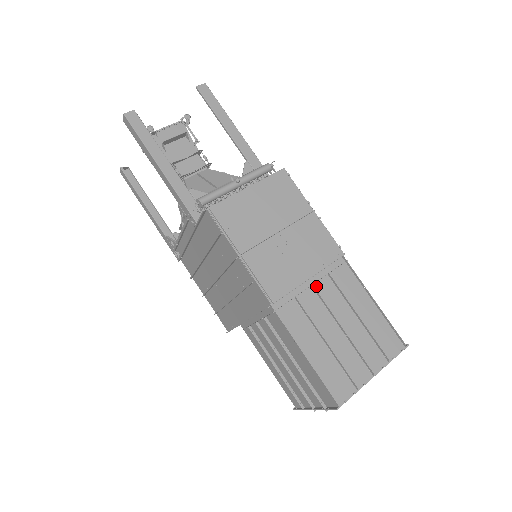
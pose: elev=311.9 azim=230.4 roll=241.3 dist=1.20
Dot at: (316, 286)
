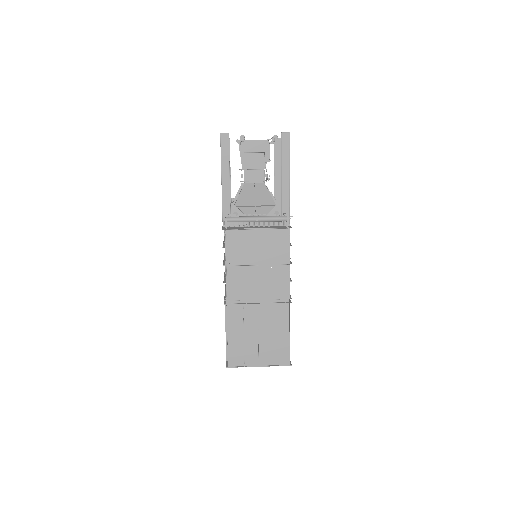
Dot at: (261, 305)
